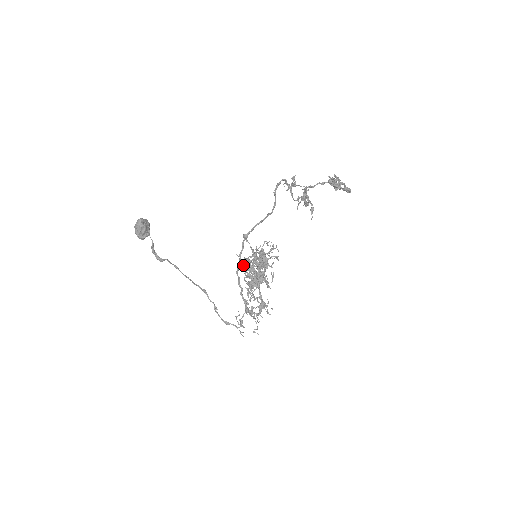
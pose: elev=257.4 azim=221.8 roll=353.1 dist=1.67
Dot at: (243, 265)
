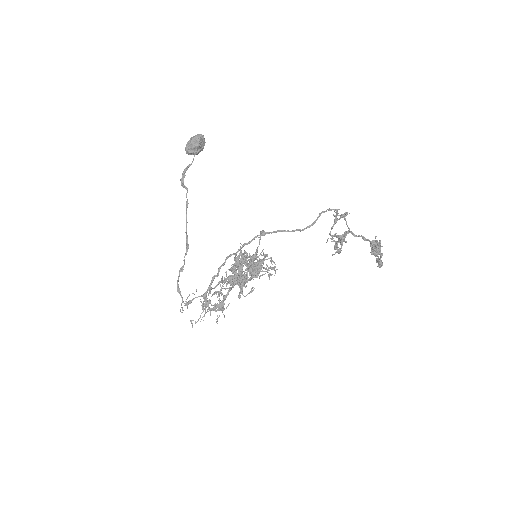
Dot at: (238, 256)
